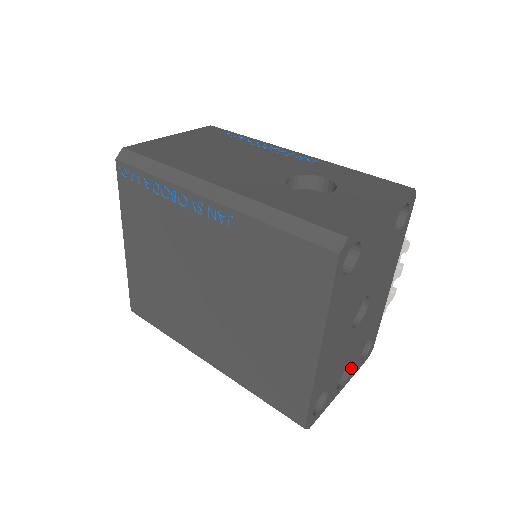
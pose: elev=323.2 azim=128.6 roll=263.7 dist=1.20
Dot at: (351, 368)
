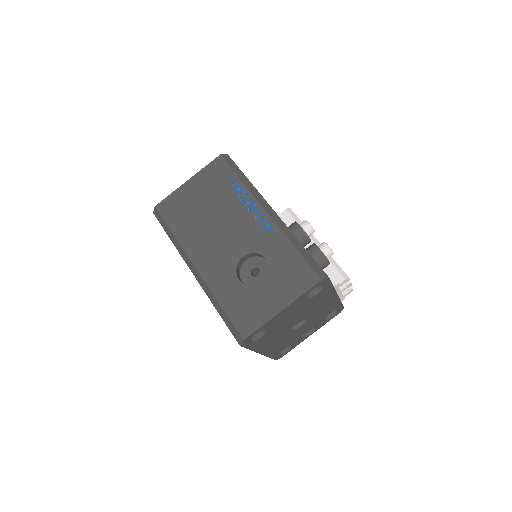
Dot at: (316, 327)
